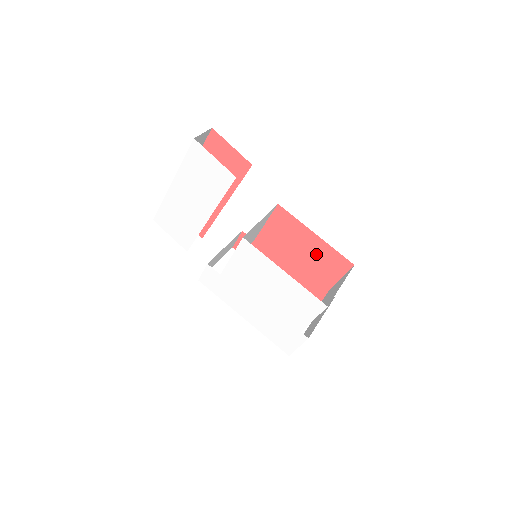
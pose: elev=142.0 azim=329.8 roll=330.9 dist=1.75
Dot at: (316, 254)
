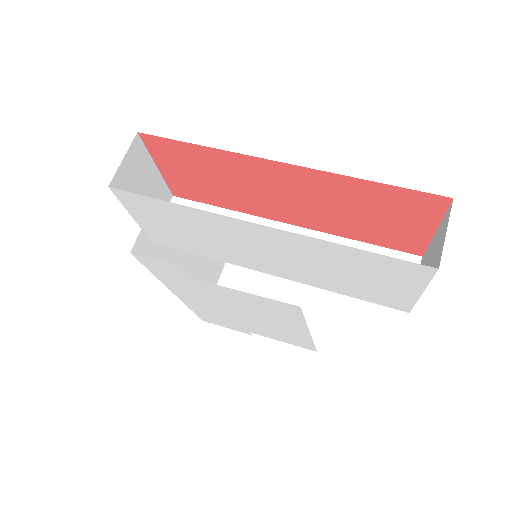
Dot at: occluded
